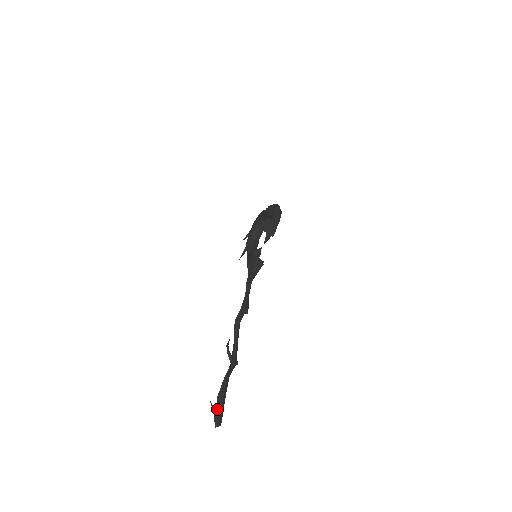
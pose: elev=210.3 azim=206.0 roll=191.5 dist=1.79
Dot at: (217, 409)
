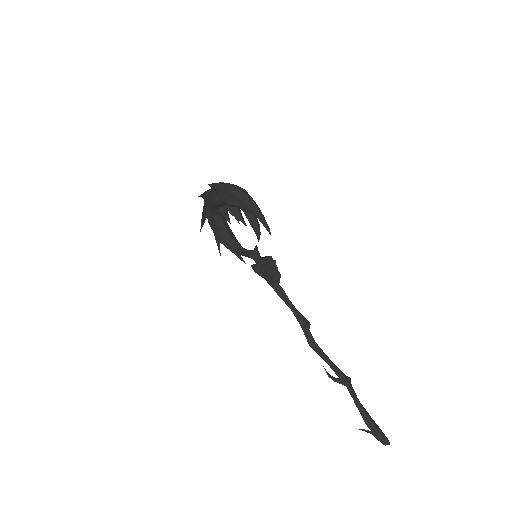
Dot at: (376, 434)
